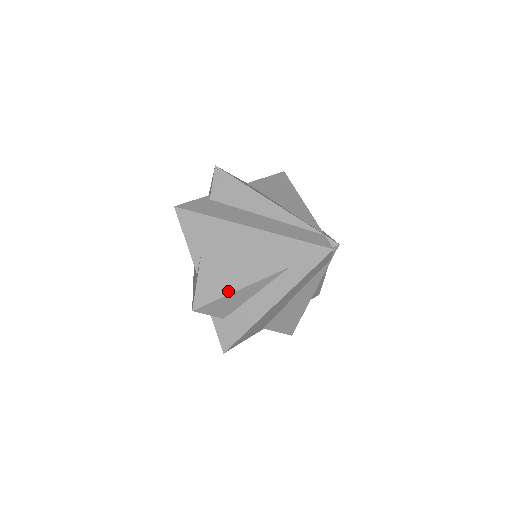
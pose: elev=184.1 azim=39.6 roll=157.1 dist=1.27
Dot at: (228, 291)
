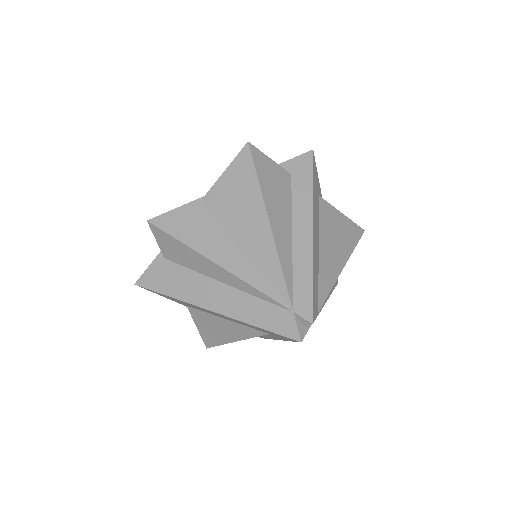
Dot at: (225, 341)
